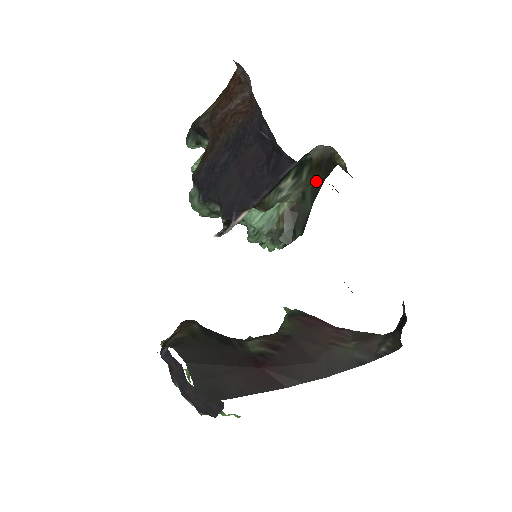
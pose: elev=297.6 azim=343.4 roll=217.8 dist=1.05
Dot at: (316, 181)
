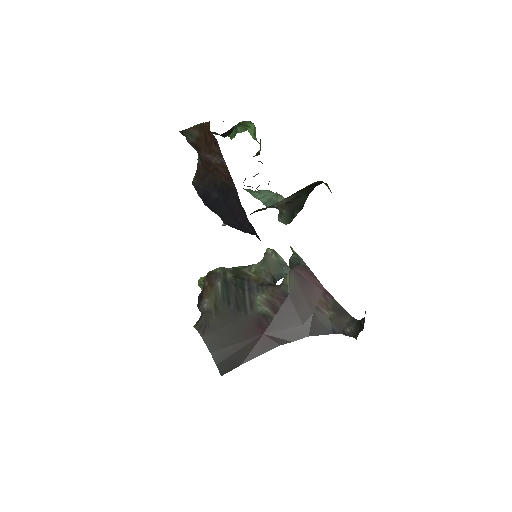
Dot at: (309, 189)
